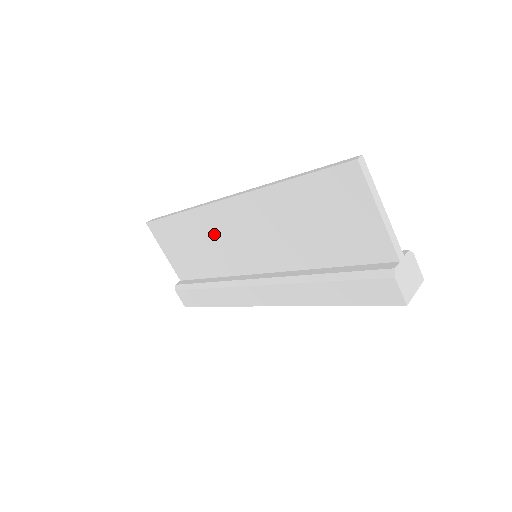
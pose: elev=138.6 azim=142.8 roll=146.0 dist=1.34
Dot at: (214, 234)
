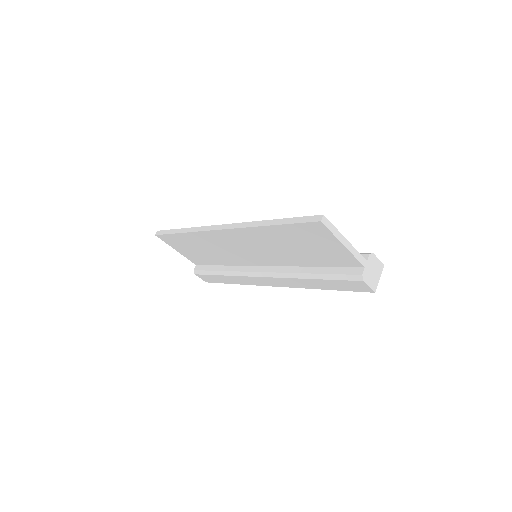
Dot at: (218, 245)
